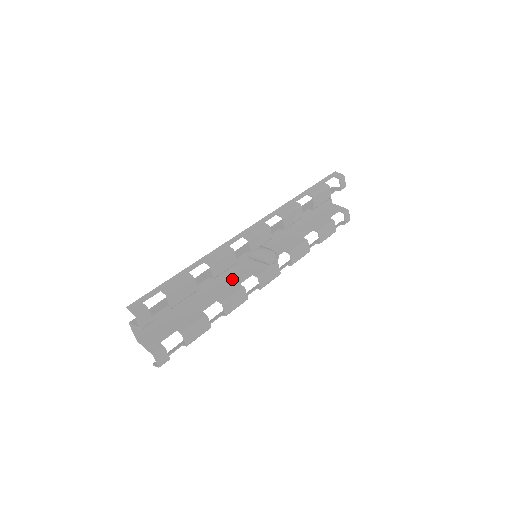
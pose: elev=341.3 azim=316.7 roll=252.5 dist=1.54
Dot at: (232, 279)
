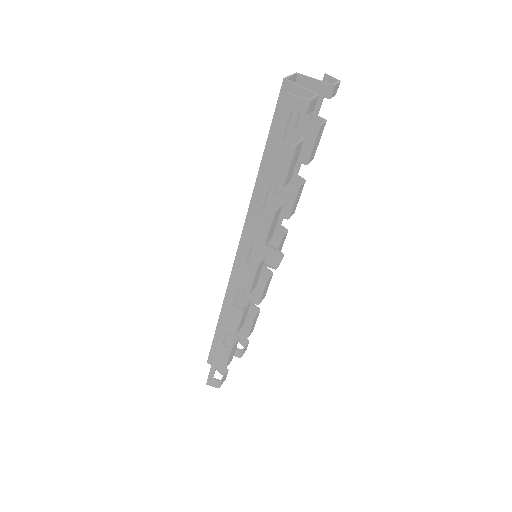
Dot at: occluded
